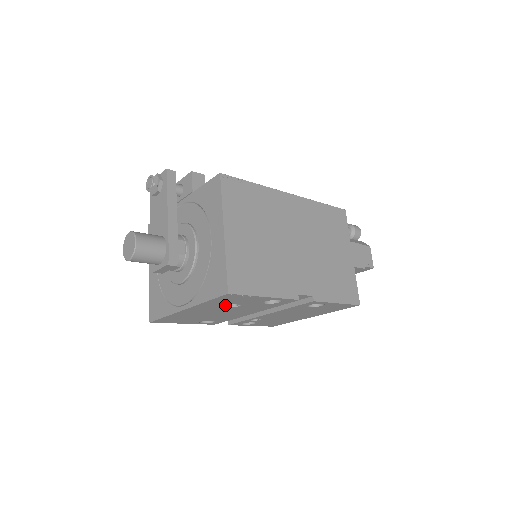
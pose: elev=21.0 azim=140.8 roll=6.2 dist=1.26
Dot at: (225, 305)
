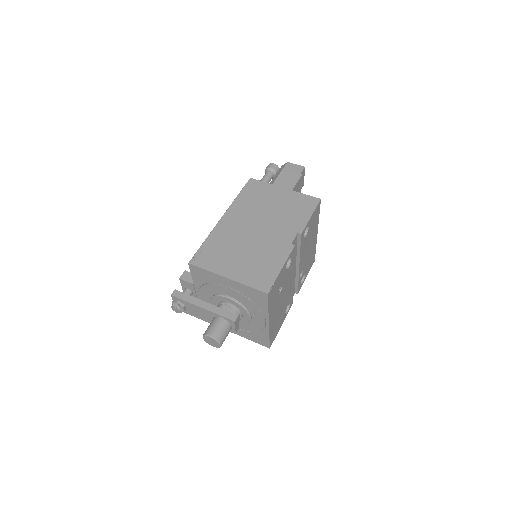
Dot at: (277, 296)
